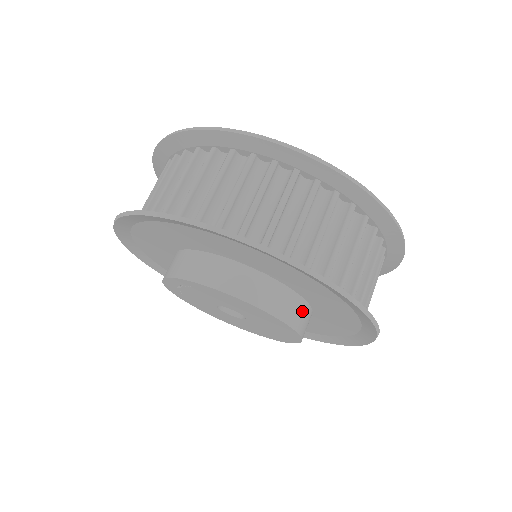
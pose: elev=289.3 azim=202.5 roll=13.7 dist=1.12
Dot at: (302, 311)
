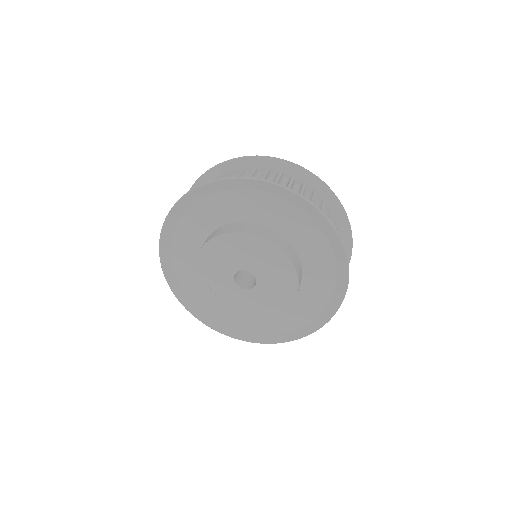
Dot at: (280, 239)
